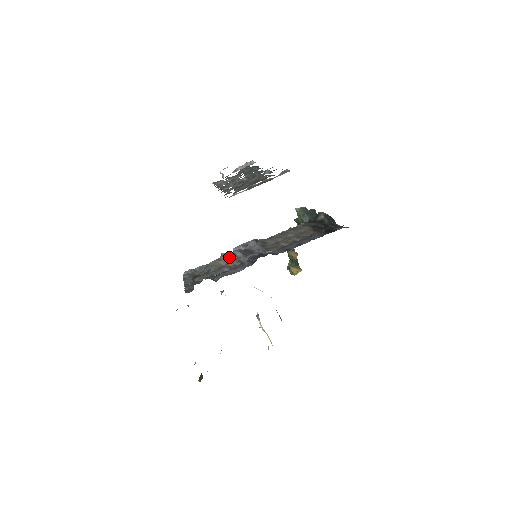
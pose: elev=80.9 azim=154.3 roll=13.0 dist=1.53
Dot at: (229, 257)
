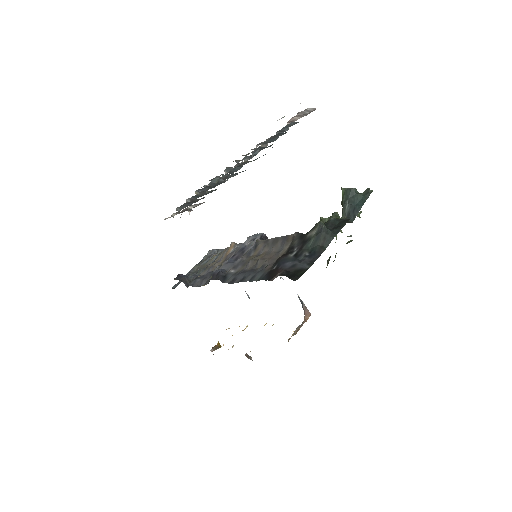
Dot at: (231, 251)
